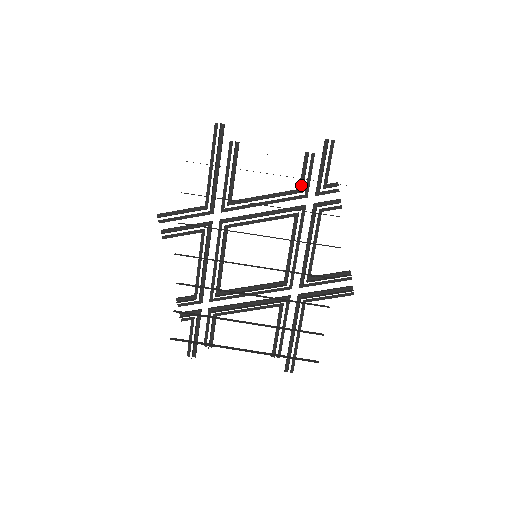
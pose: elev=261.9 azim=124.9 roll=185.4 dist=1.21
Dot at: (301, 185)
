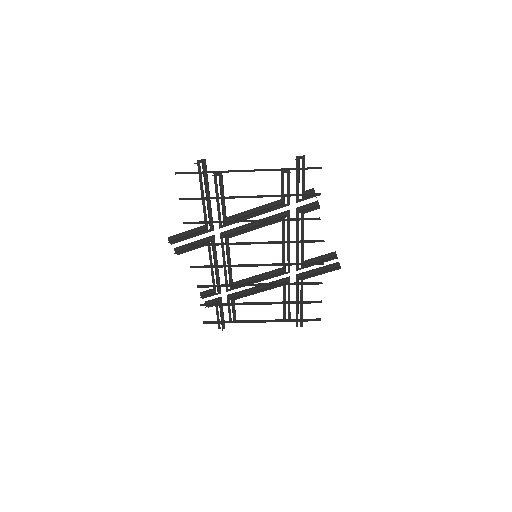
Dot at: (282, 197)
